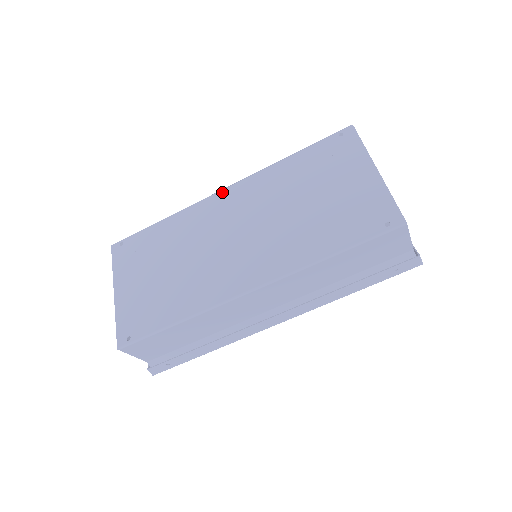
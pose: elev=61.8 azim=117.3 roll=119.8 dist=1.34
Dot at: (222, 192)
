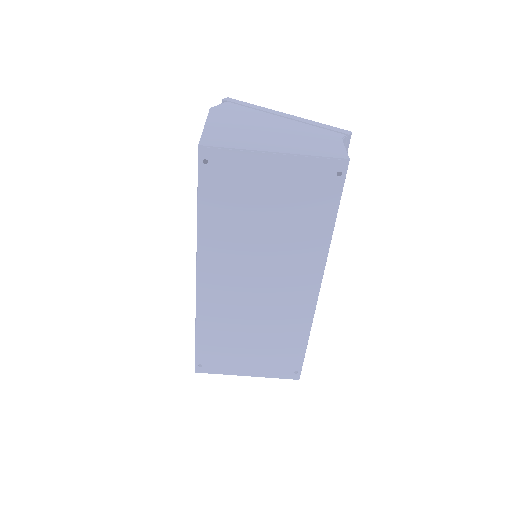
Dot at: (200, 283)
